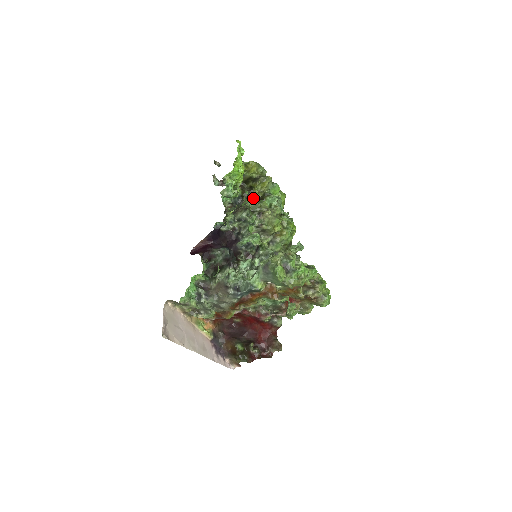
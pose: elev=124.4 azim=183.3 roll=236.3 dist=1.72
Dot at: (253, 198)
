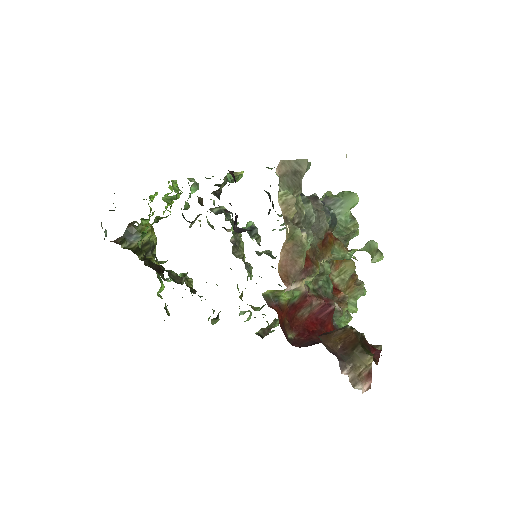
Dot at: (200, 221)
